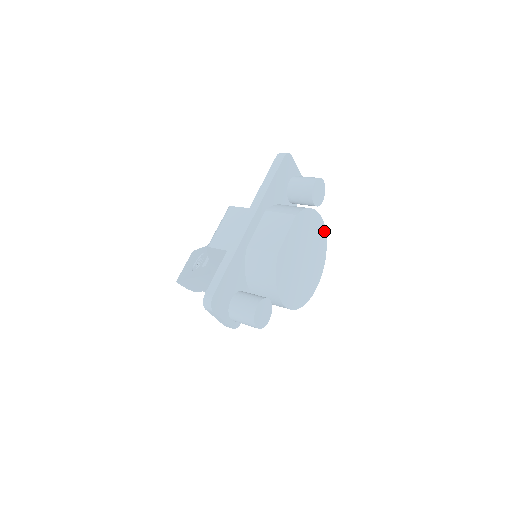
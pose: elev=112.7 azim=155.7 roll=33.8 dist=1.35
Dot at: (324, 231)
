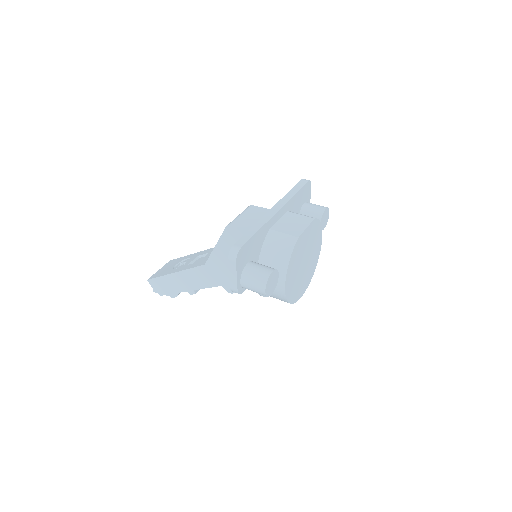
Dot at: (319, 252)
